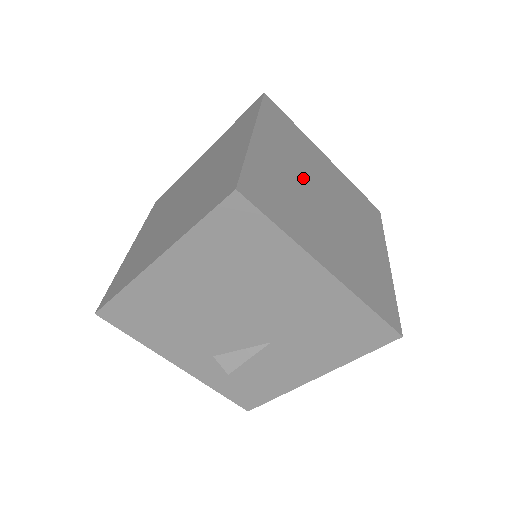
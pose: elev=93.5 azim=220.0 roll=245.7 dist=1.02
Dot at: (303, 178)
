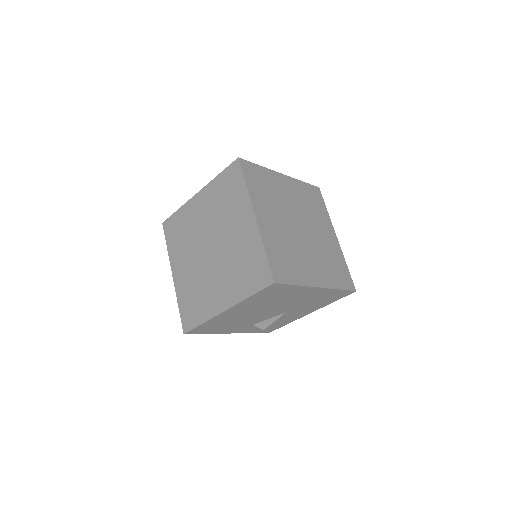
Dot at: (285, 222)
